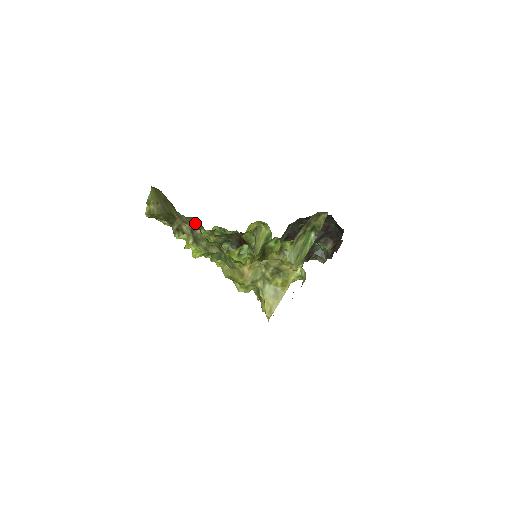
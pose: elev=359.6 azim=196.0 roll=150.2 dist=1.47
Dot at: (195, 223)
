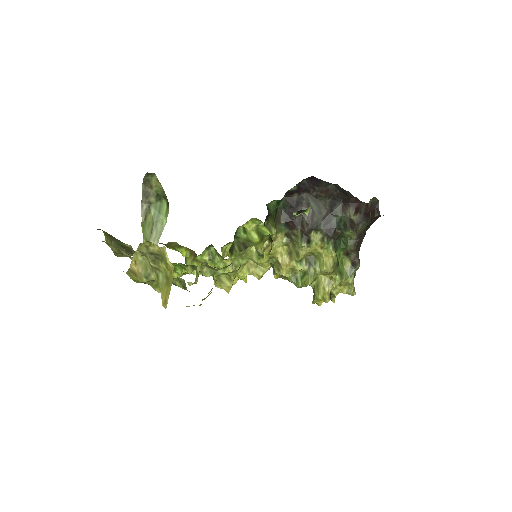
Dot at: (183, 247)
